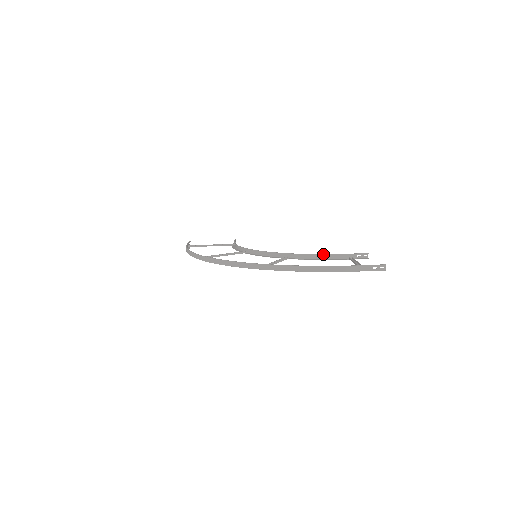
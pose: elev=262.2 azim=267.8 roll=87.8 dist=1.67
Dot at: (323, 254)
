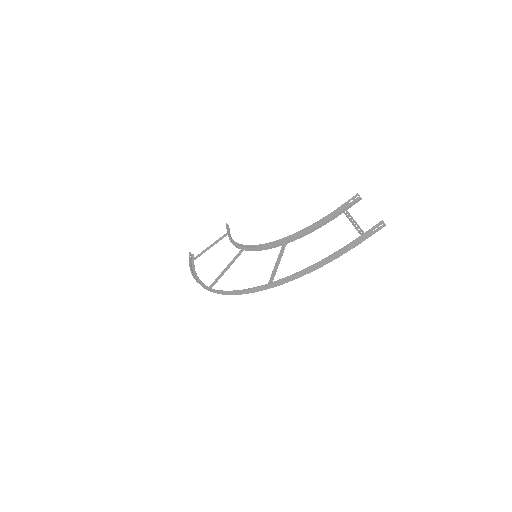
Dot at: (315, 223)
